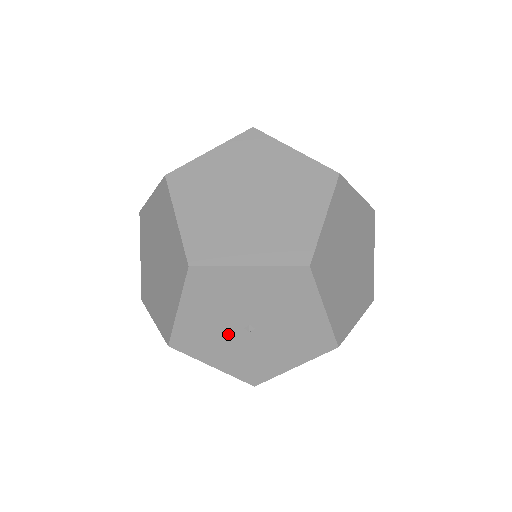
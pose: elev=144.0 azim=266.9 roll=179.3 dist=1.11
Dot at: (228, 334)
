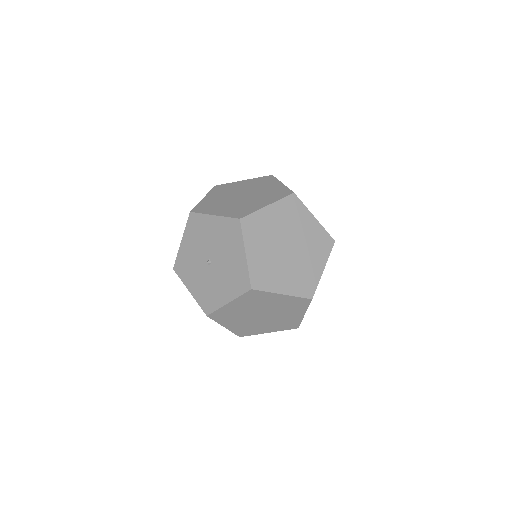
Dot at: (200, 265)
